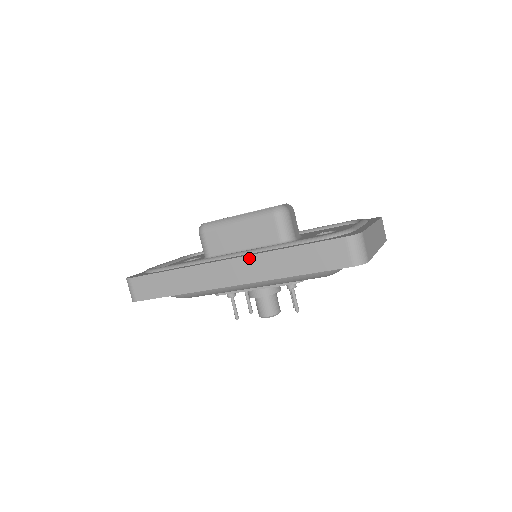
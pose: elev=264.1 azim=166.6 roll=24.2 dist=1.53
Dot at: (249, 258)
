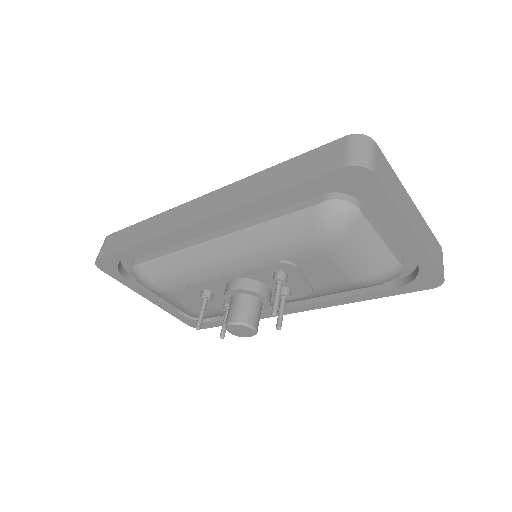
Dot at: (228, 187)
